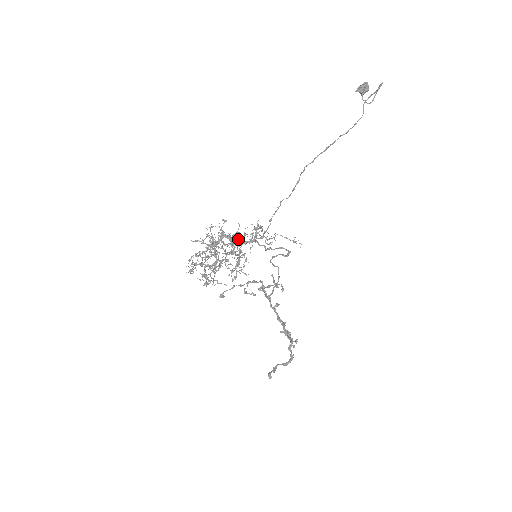
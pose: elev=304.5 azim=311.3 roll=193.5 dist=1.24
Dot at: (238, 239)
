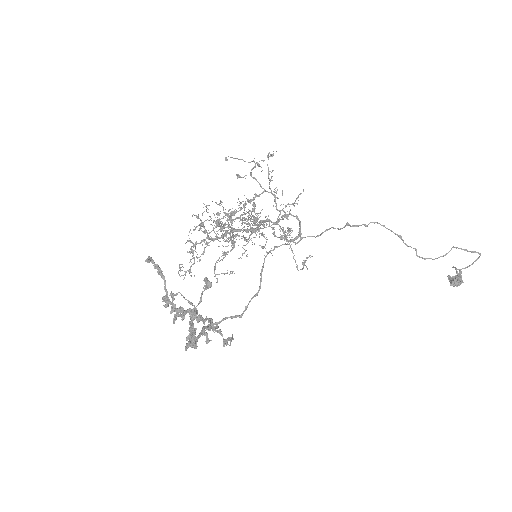
Dot at: (261, 228)
